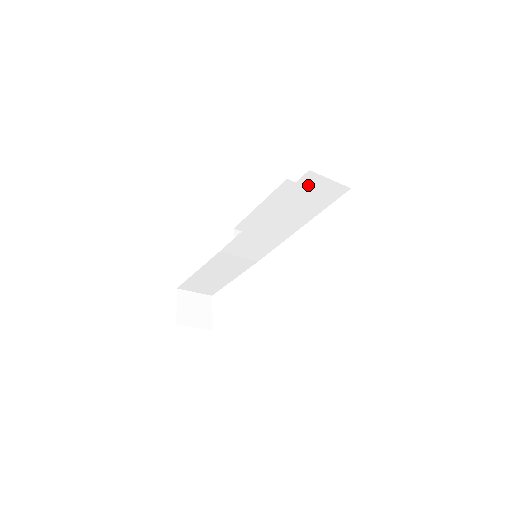
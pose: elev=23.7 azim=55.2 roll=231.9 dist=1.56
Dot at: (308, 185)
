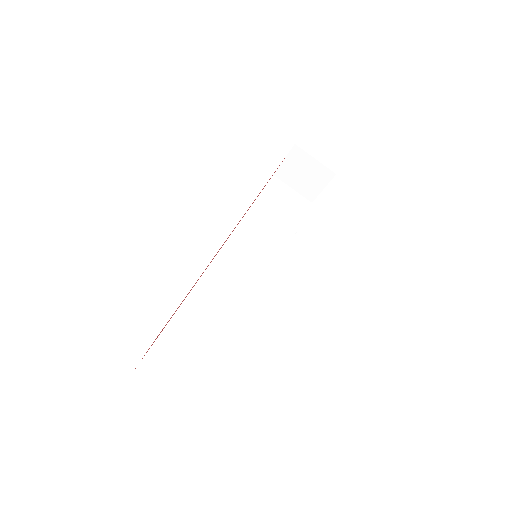
Dot at: (277, 190)
